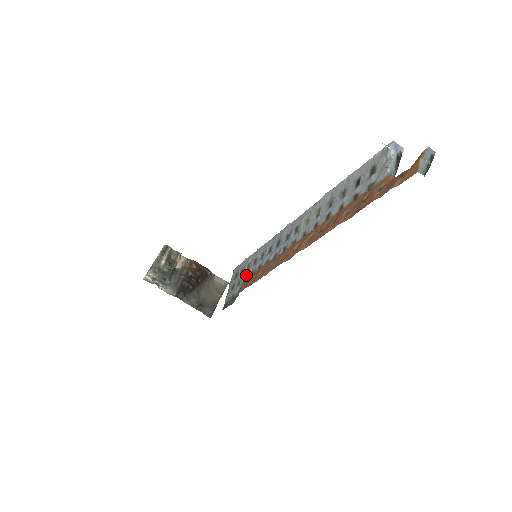
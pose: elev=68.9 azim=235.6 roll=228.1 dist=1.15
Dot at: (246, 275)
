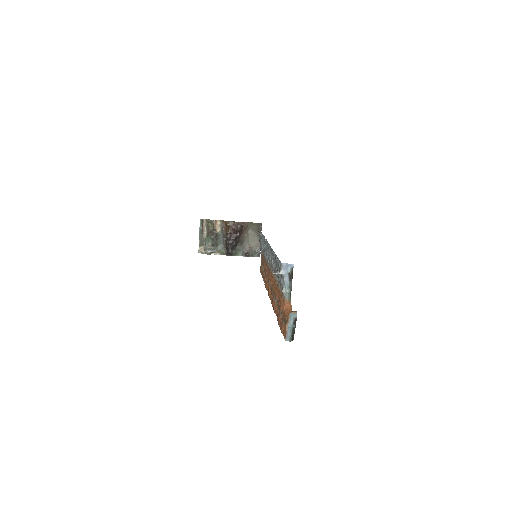
Dot at: occluded
